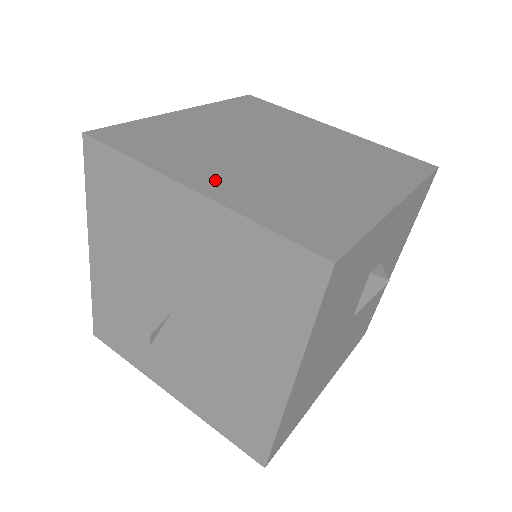
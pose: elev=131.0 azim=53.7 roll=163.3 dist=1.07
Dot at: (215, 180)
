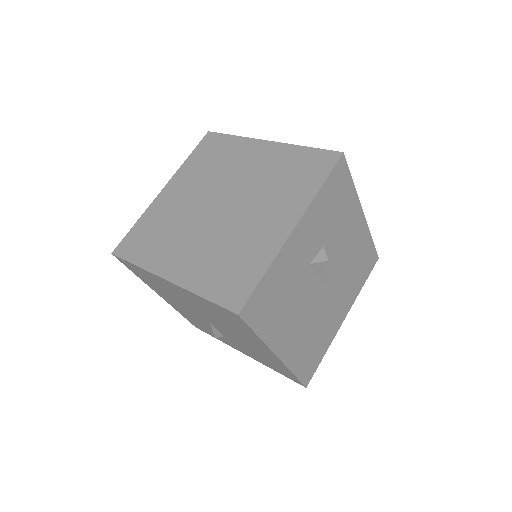
Dot at: (179, 264)
